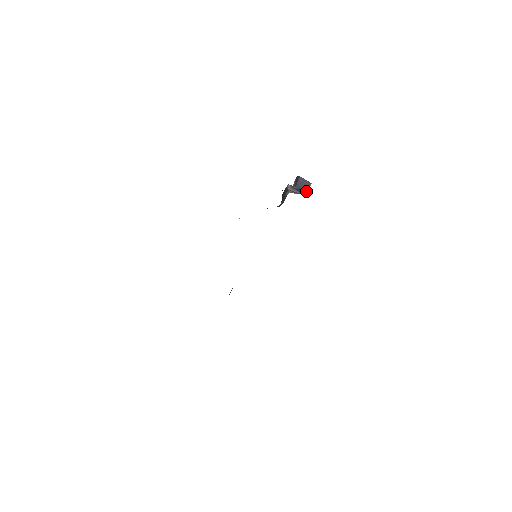
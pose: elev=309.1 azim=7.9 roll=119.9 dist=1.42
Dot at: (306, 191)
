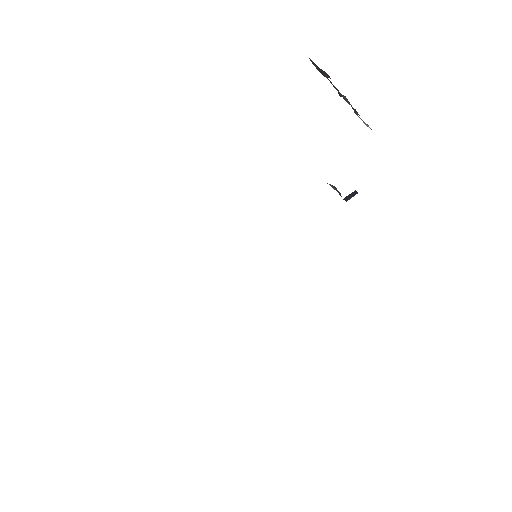
Dot at: occluded
